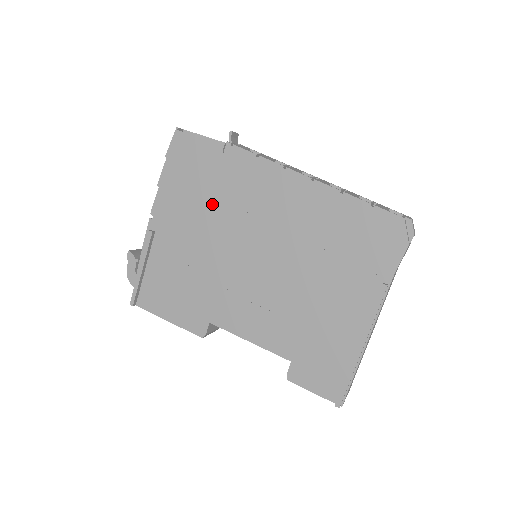
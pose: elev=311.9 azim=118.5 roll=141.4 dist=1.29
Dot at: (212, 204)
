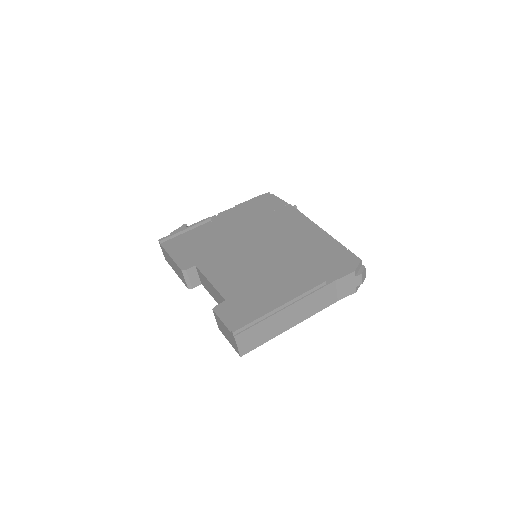
Dot at: (256, 221)
